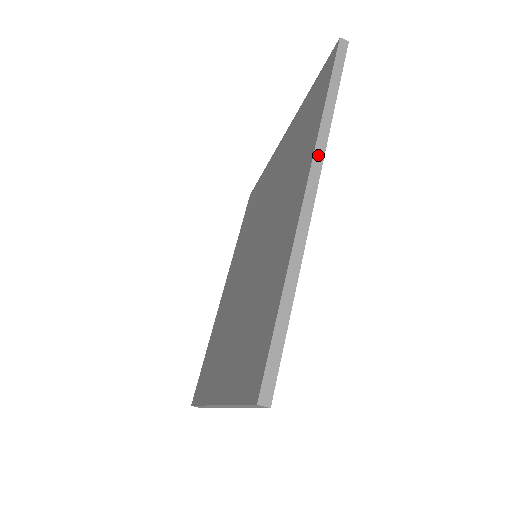
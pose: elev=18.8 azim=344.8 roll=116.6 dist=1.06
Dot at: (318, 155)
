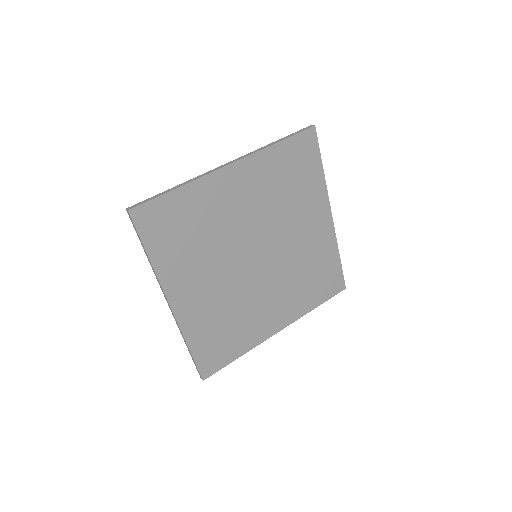
Dot at: (247, 155)
